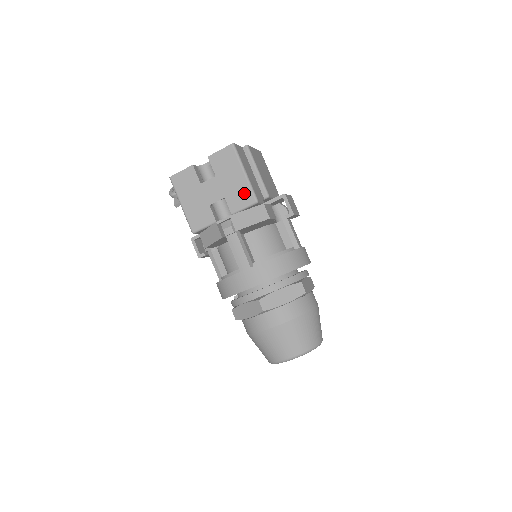
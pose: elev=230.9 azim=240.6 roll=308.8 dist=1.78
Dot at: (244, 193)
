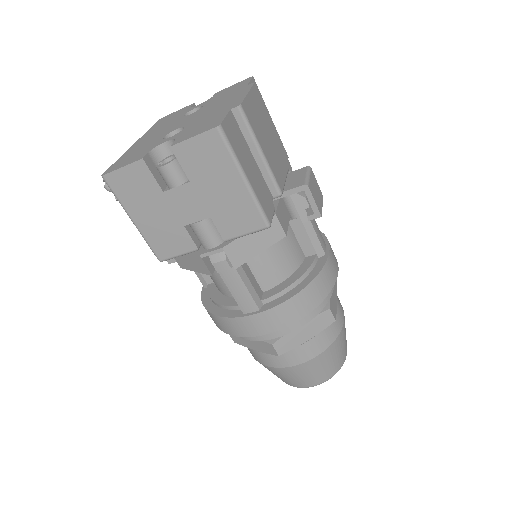
Dot at: (245, 213)
